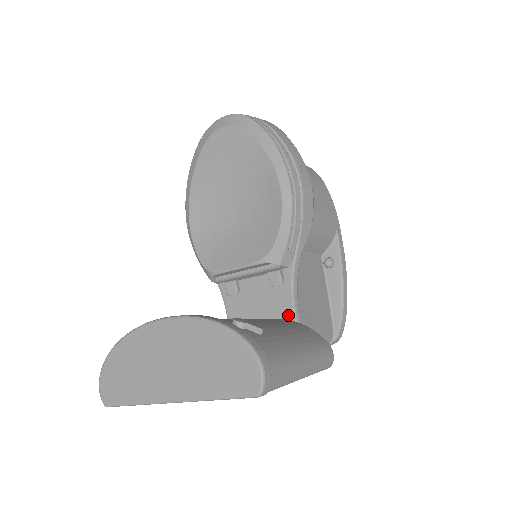
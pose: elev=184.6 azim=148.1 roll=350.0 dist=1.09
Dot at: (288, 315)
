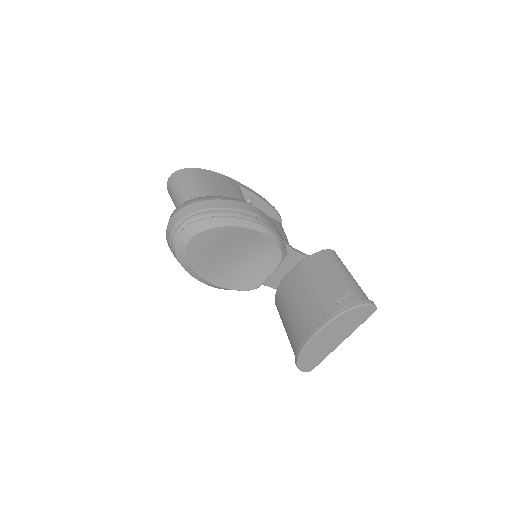
Dot at: (300, 259)
